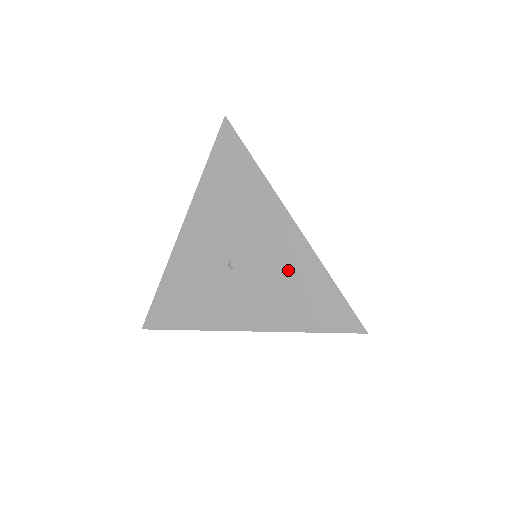
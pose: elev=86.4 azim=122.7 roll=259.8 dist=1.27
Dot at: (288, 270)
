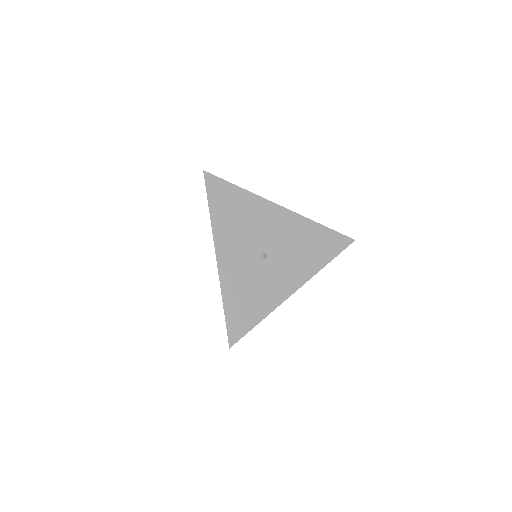
Dot at: (297, 236)
